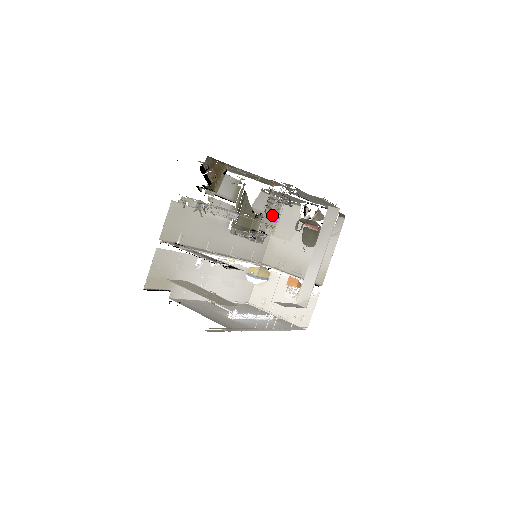
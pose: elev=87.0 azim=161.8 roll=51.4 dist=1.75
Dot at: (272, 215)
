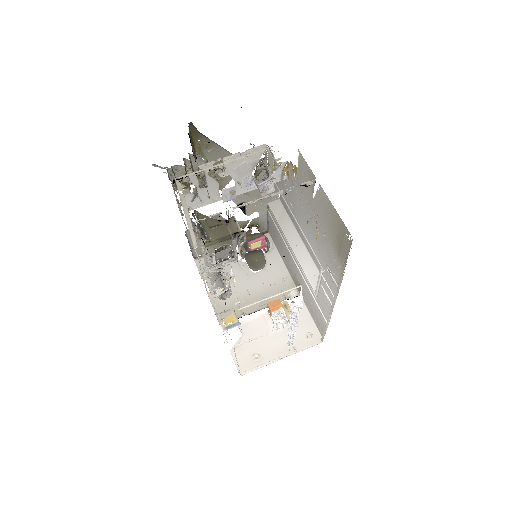
Dot at: occluded
